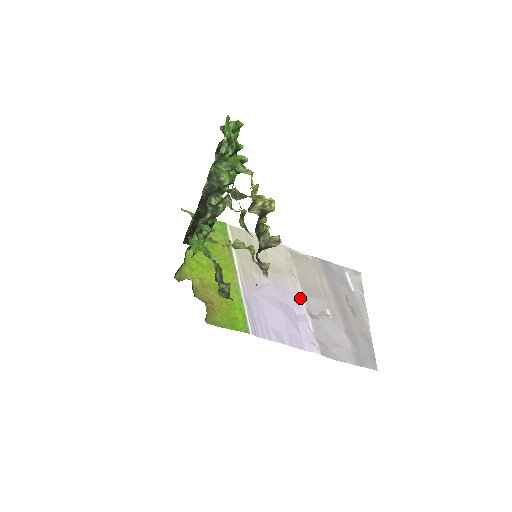
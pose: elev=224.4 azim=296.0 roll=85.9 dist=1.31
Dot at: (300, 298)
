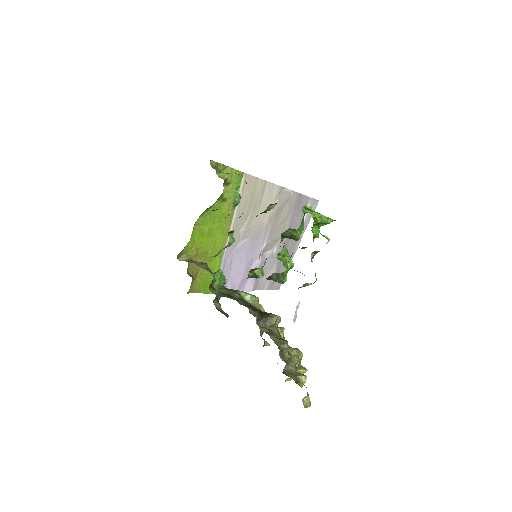
Dot at: (263, 245)
